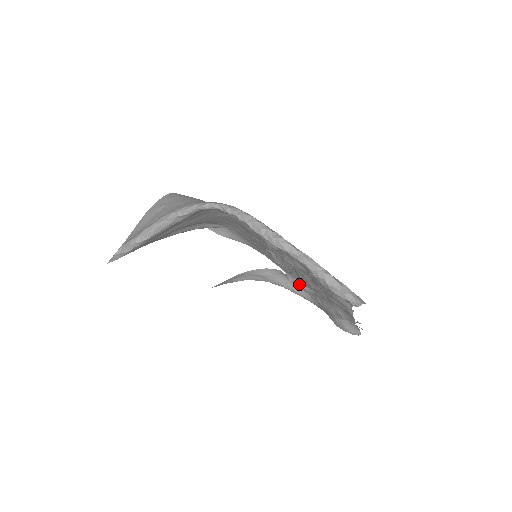
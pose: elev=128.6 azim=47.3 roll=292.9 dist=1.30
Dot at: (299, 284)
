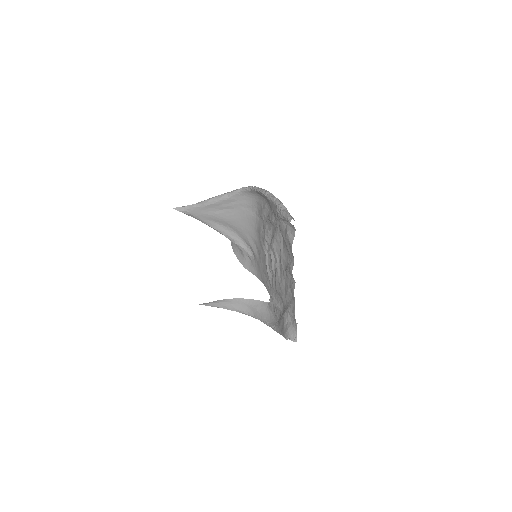
Dot at: (274, 301)
